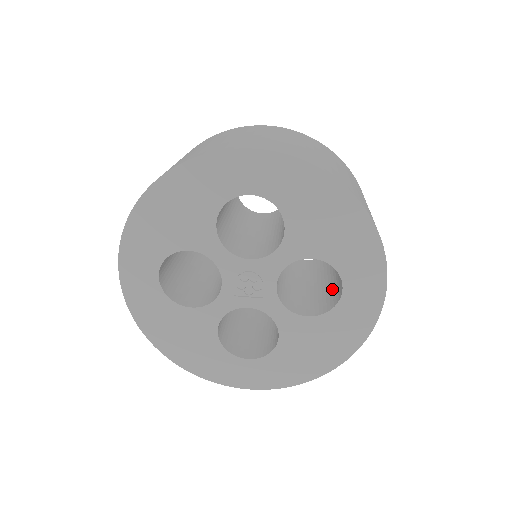
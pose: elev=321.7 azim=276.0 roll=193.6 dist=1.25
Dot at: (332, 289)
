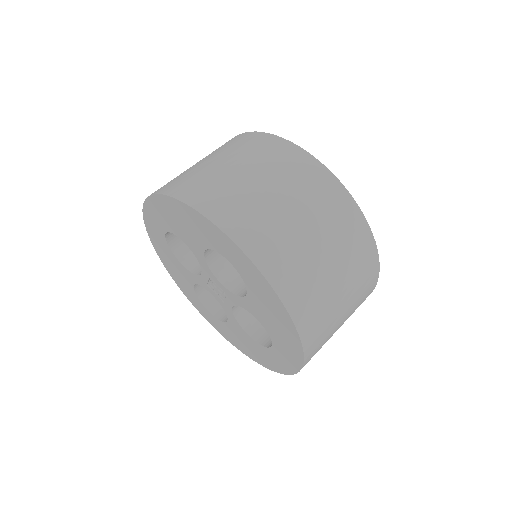
Dot at: occluded
